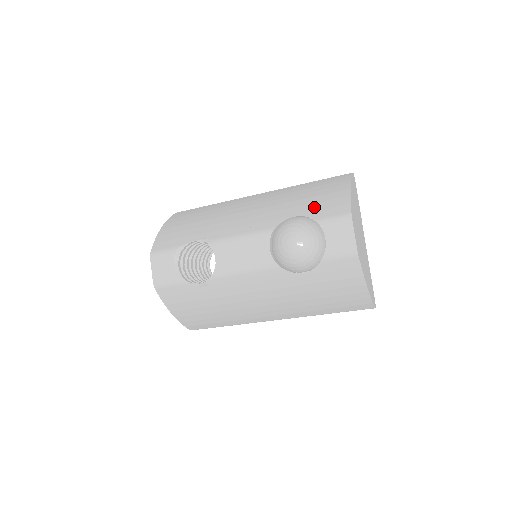
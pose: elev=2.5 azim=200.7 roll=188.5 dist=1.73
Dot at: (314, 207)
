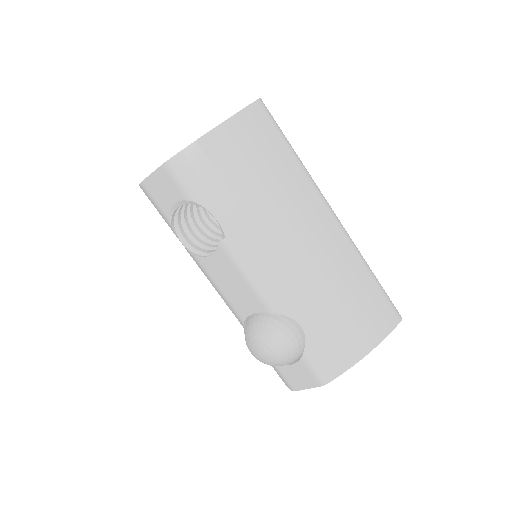
Dot at: (322, 339)
